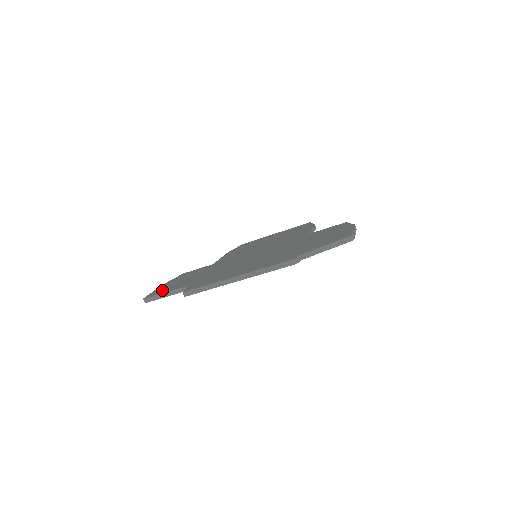
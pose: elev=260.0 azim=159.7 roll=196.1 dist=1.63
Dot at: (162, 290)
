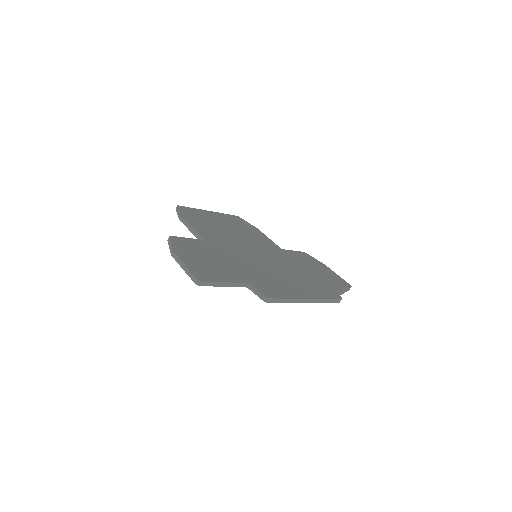
Dot at: (208, 272)
